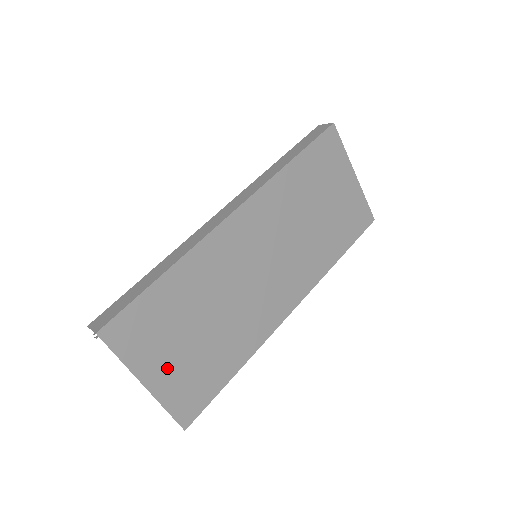
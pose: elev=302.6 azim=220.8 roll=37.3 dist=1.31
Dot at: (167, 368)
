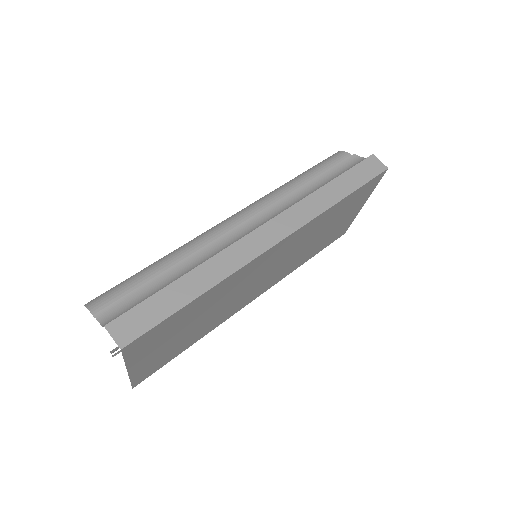
Dot at: (151, 356)
